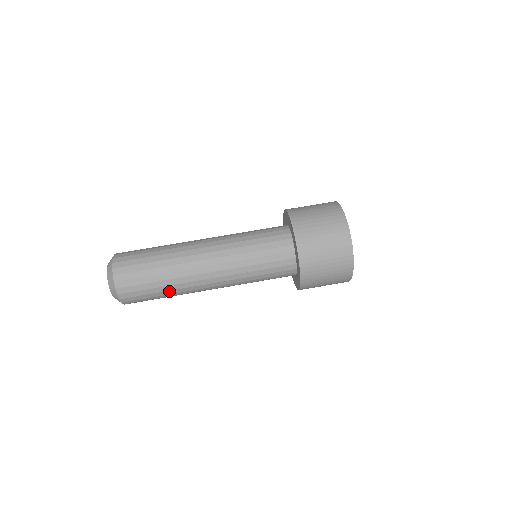
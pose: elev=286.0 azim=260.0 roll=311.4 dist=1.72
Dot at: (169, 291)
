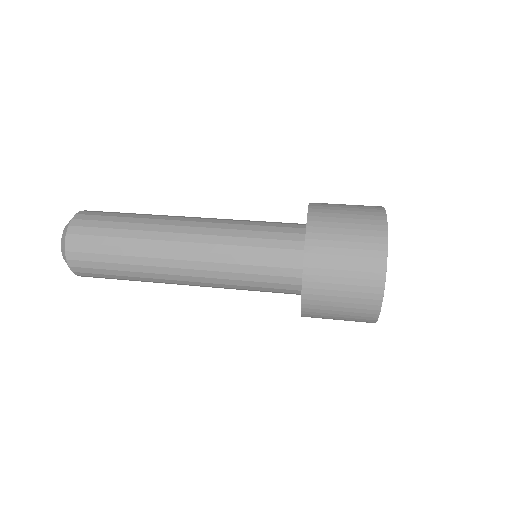
Dot at: (127, 257)
